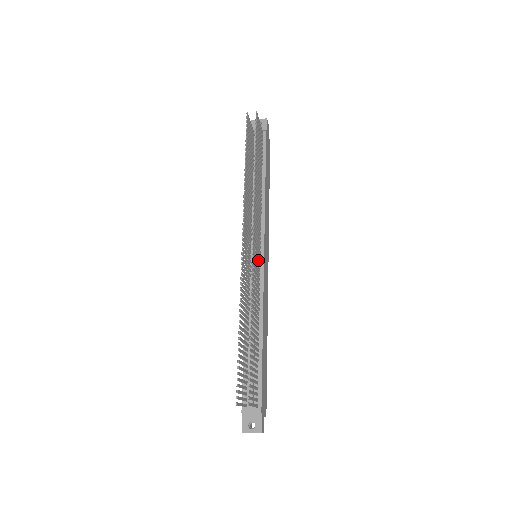
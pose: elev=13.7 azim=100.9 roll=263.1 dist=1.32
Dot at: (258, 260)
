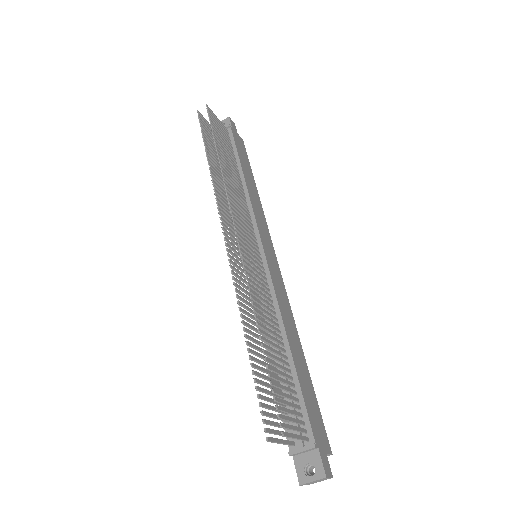
Dot at: (257, 257)
